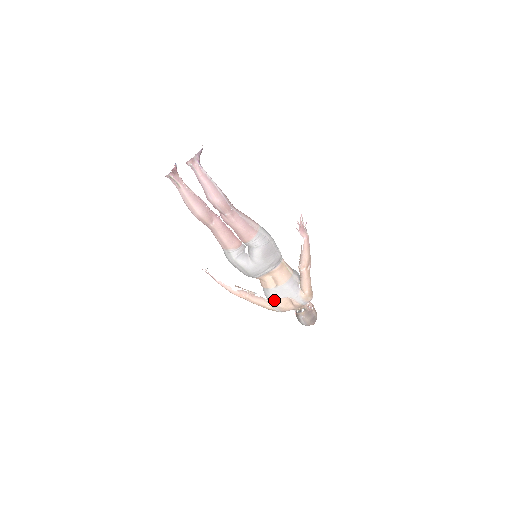
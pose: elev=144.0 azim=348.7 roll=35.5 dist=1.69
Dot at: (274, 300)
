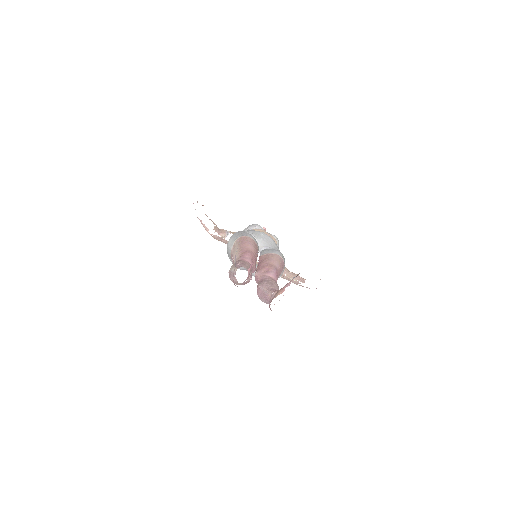
Dot at: occluded
